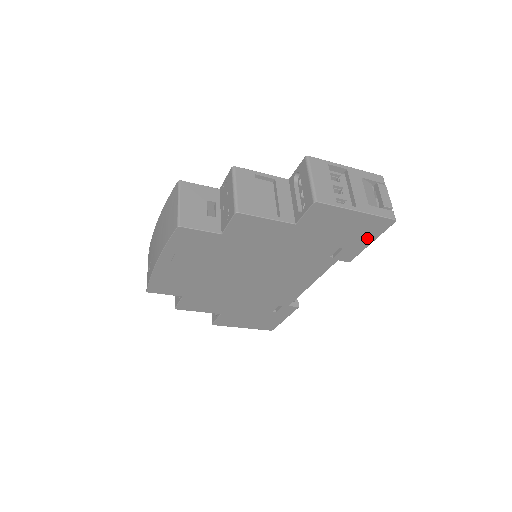
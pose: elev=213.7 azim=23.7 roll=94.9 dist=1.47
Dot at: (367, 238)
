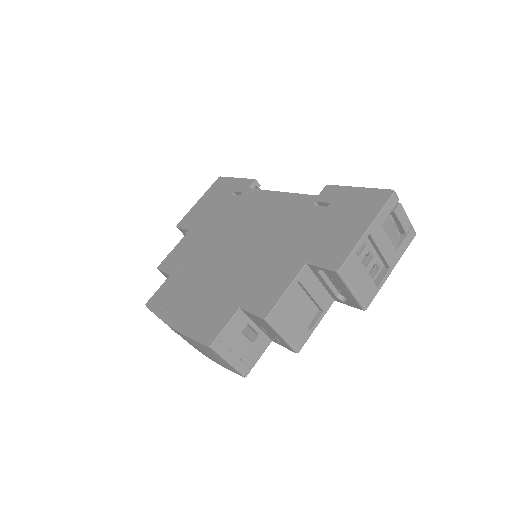
Dot at: occluded
